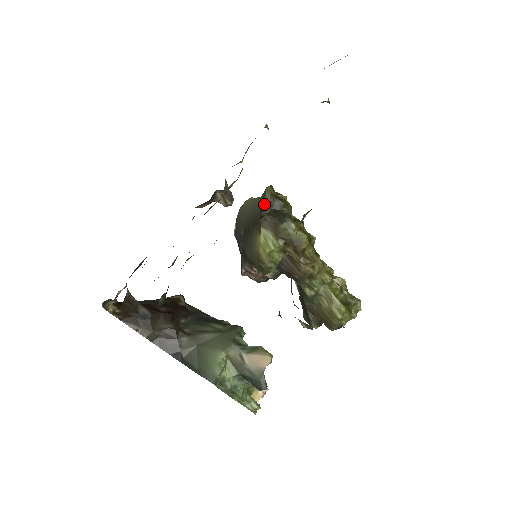
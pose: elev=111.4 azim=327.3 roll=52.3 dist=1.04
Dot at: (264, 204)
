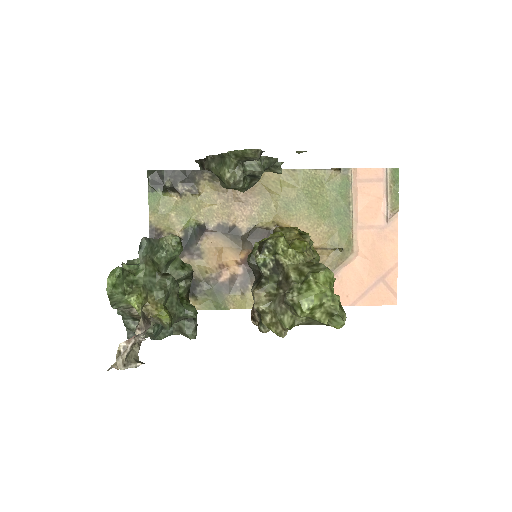
Dot at: occluded
